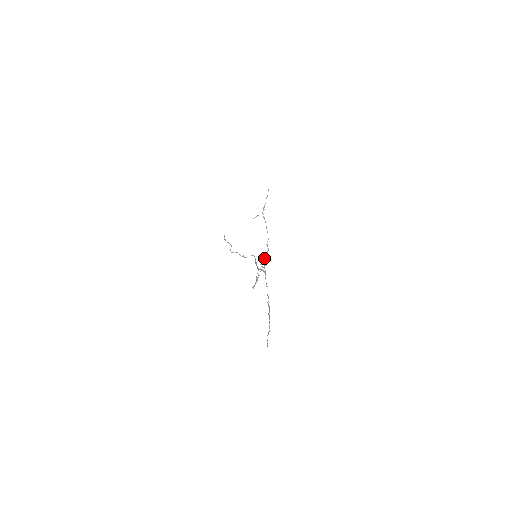
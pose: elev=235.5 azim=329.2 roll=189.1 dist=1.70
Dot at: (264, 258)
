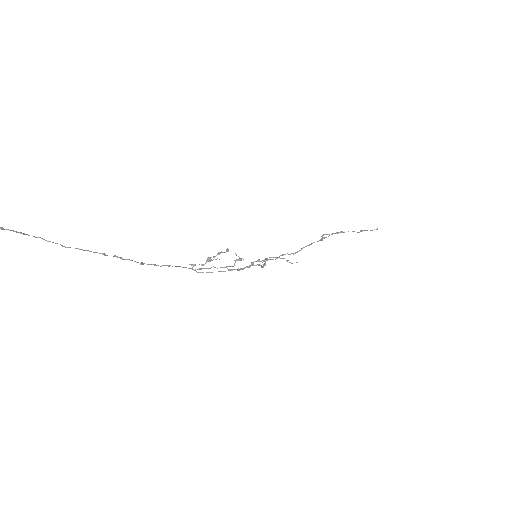
Dot at: (257, 260)
